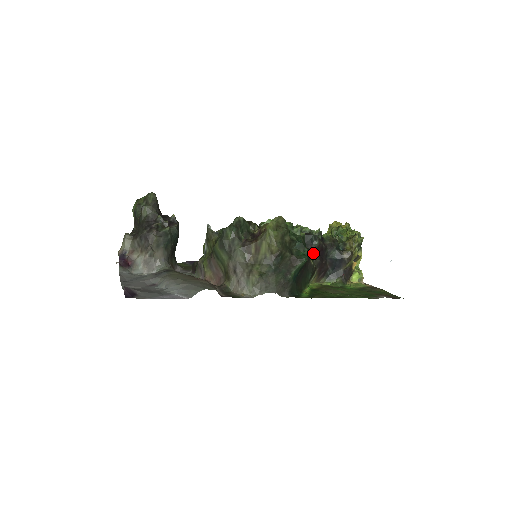
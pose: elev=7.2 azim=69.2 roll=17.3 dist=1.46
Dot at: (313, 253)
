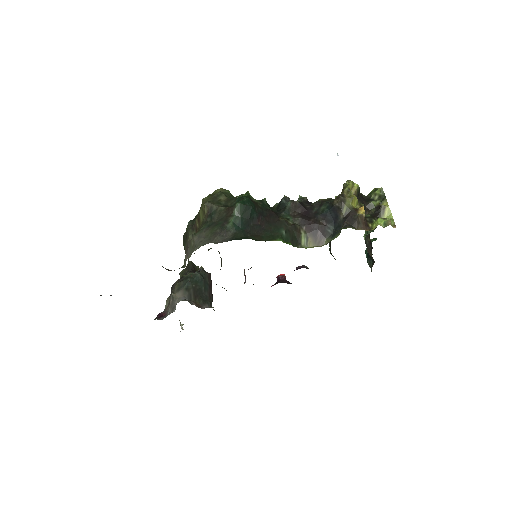
Dot at: (287, 213)
